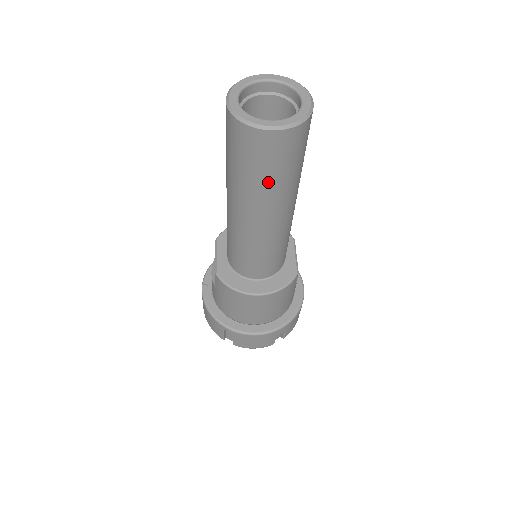
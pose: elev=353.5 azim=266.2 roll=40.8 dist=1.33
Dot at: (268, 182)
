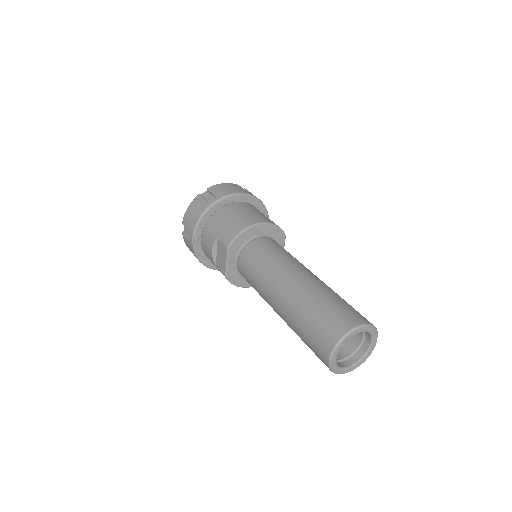
Dot at: occluded
